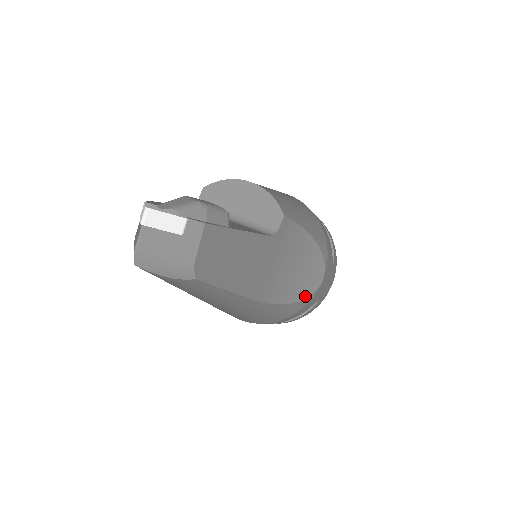
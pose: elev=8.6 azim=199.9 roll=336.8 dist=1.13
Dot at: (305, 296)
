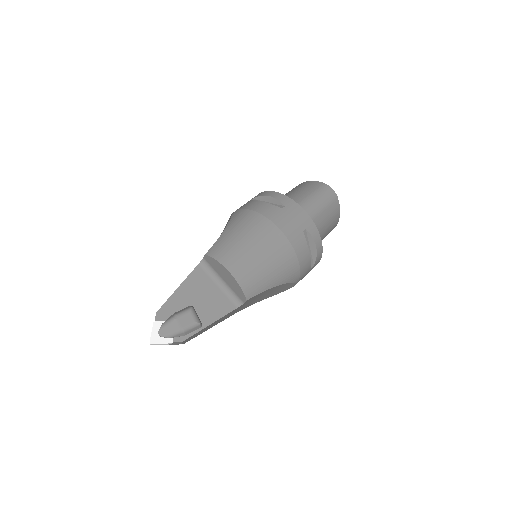
Dot at: (280, 292)
